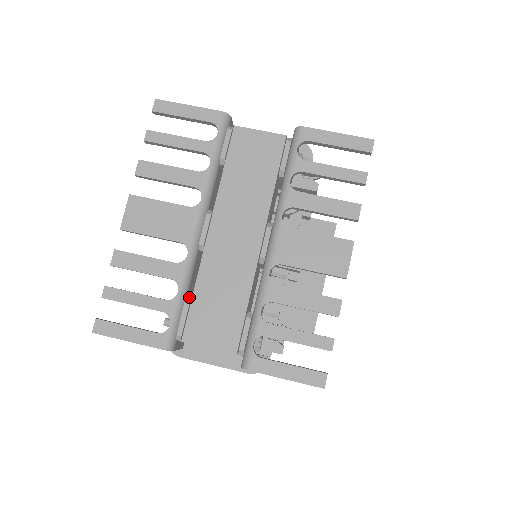
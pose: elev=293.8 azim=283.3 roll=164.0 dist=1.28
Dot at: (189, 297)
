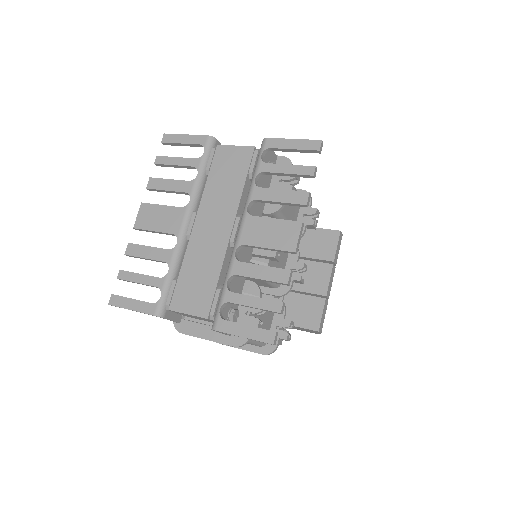
Dot at: occluded
